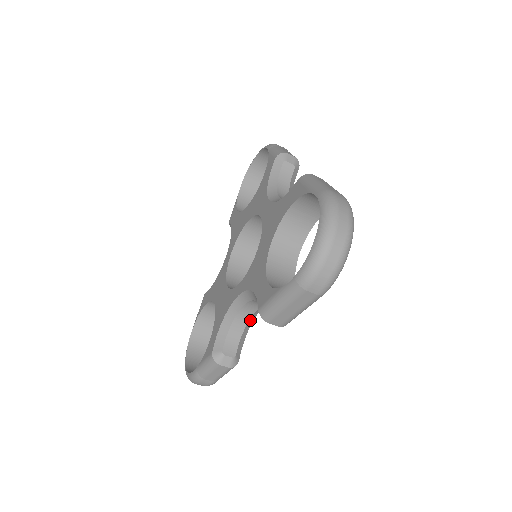
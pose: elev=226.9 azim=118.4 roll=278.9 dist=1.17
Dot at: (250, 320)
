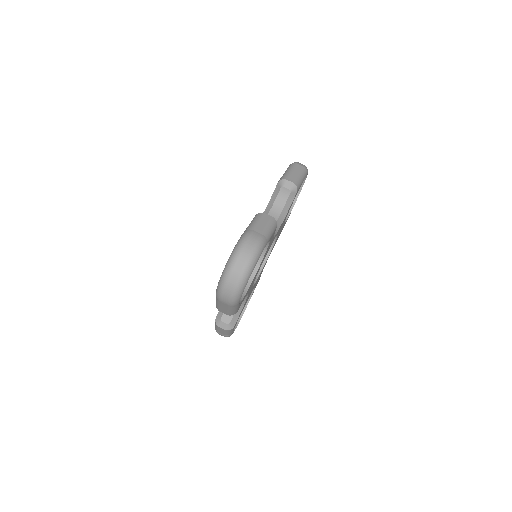
Dot at: occluded
